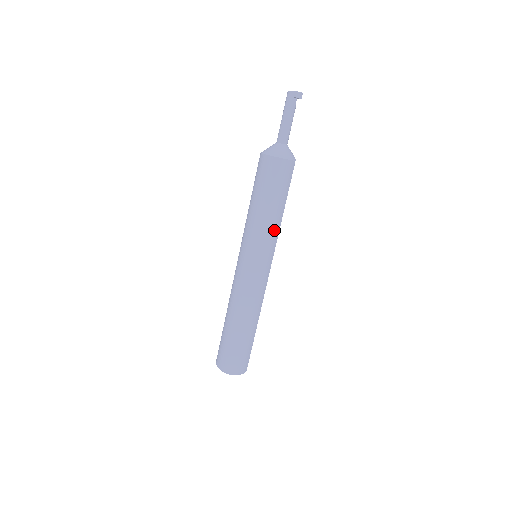
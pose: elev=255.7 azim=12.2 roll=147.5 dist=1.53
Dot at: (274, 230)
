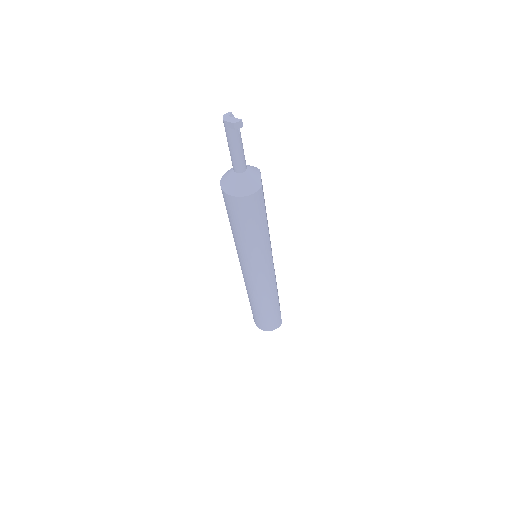
Dot at: (264, 246)
